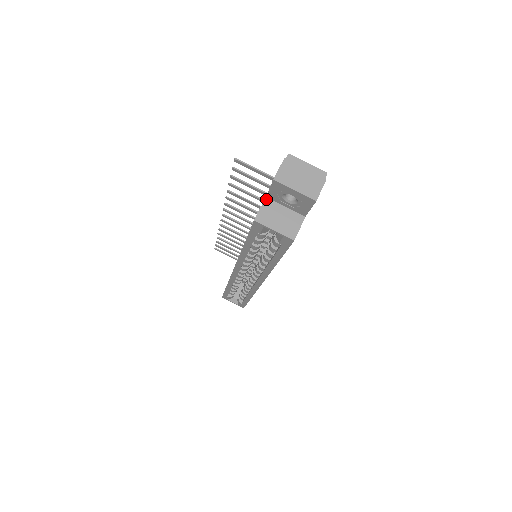
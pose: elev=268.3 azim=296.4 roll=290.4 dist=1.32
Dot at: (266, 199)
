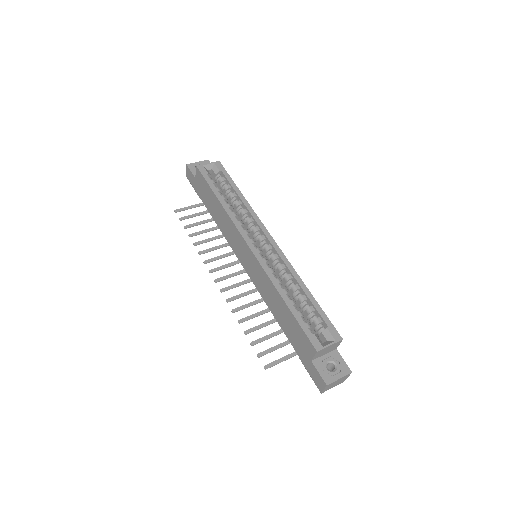
Dot at: (196, 177)
